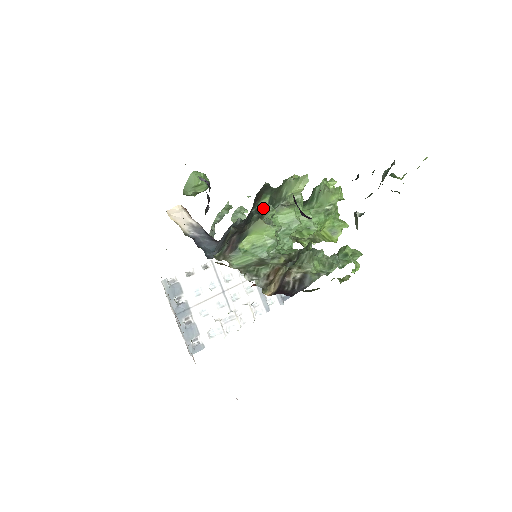
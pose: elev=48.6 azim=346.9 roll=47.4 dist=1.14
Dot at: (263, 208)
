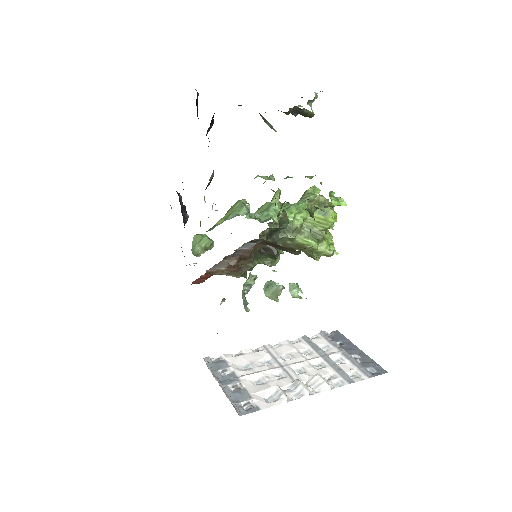
Dot at: occluded
